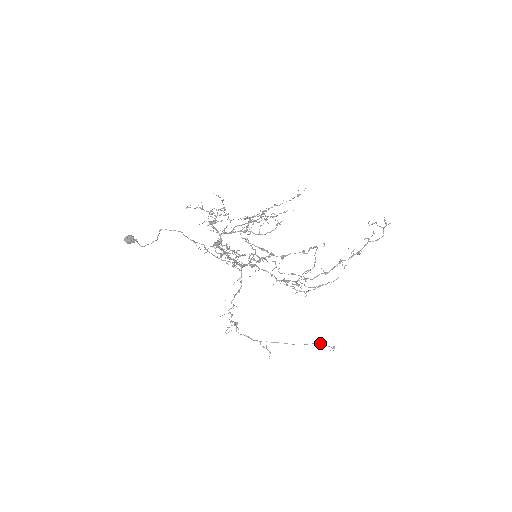
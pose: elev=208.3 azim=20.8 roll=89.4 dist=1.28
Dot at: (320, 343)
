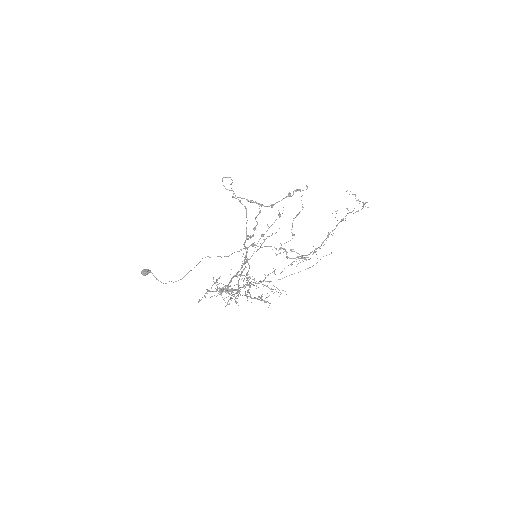
Dot at: occluded
